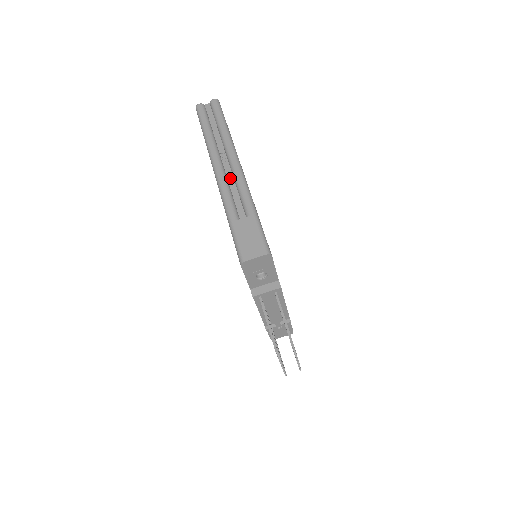
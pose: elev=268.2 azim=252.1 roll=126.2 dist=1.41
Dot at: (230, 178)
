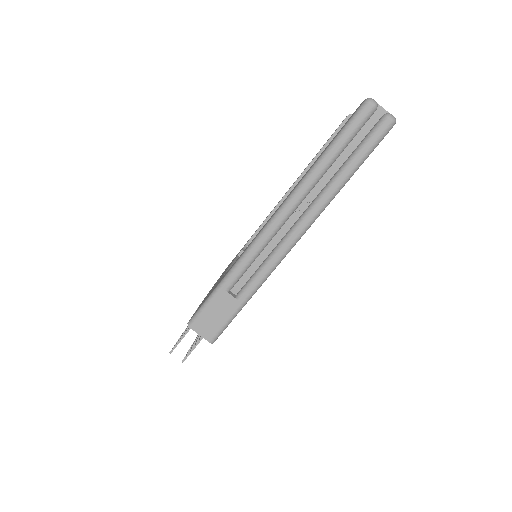
Dot at: (276, 239)
